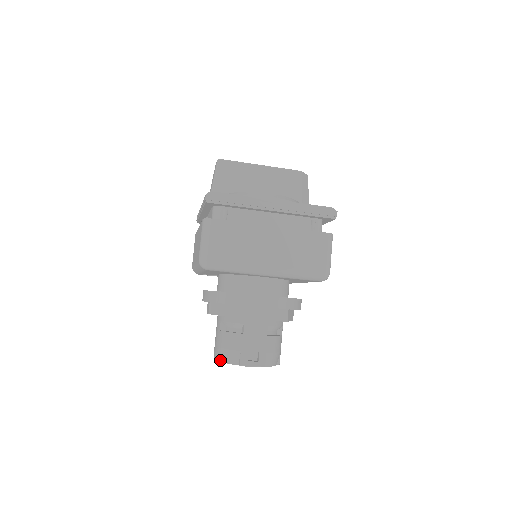
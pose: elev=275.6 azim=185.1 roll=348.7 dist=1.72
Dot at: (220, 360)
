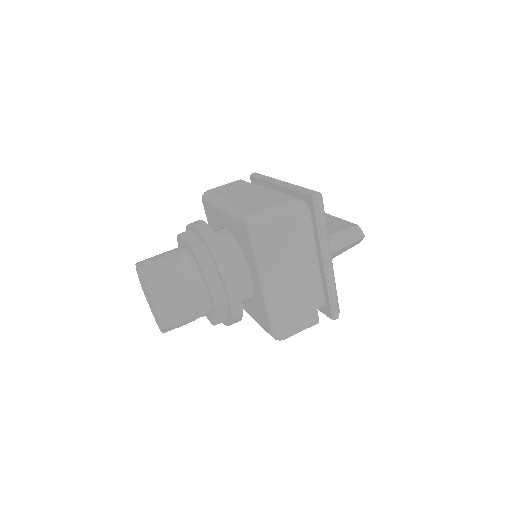
Dot at: occluded
